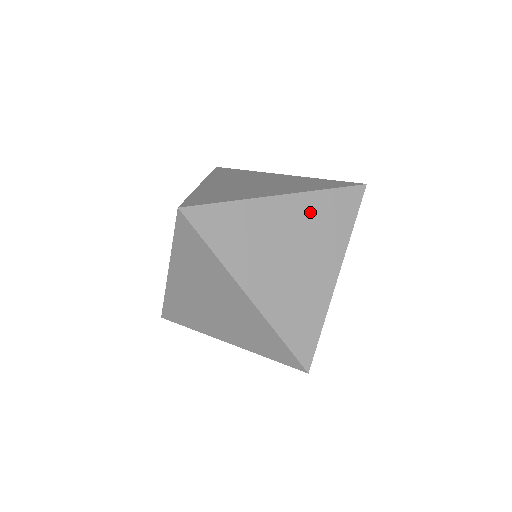
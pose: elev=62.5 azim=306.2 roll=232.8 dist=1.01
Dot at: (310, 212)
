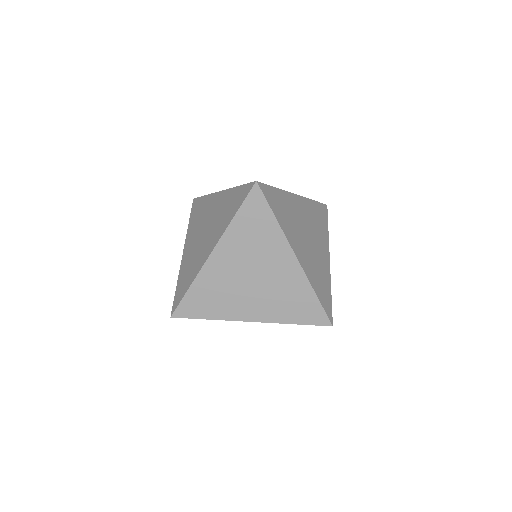
Dot at: (238, 243)
